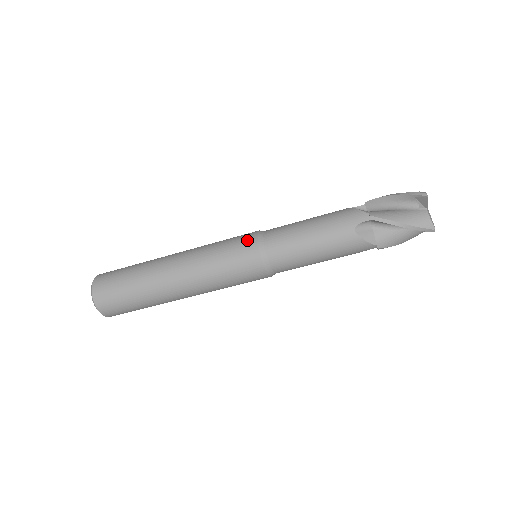
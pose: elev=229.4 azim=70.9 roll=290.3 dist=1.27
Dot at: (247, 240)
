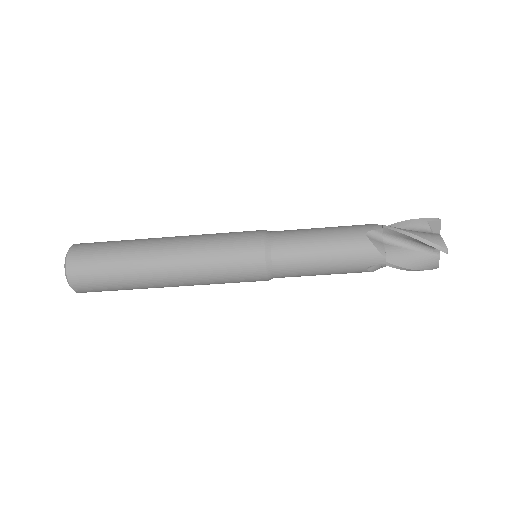
Dot at: (253, 231)
